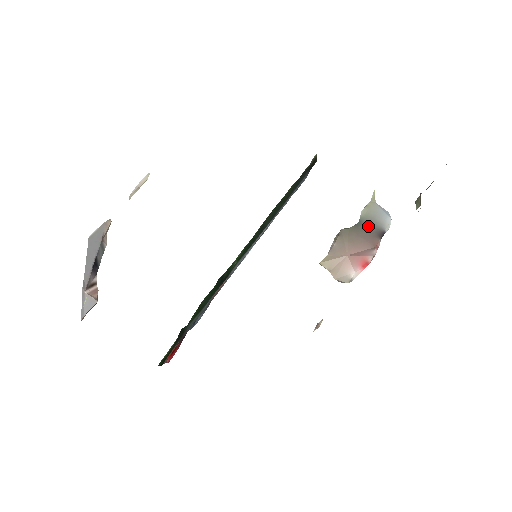
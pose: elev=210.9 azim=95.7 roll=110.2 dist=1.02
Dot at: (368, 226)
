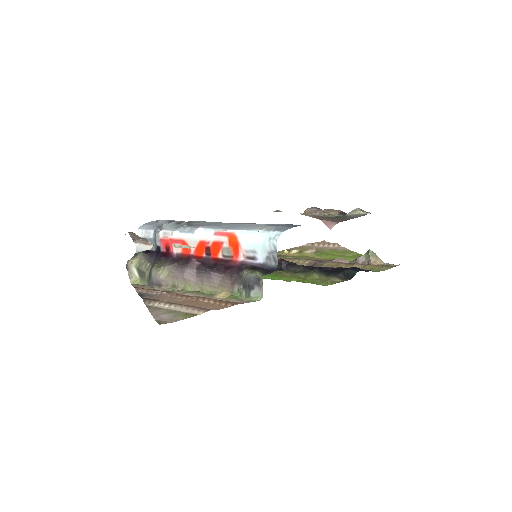
Dot at: (347, 219)
